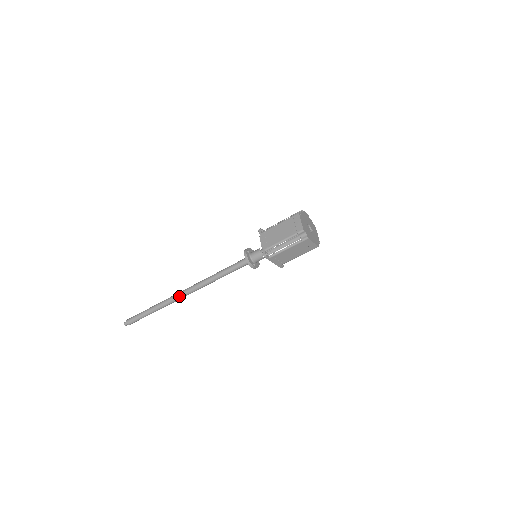
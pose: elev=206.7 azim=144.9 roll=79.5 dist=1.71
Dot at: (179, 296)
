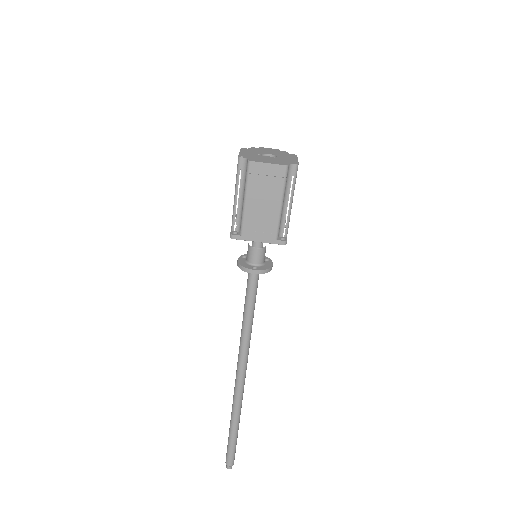
Dot at: (236, 384)
